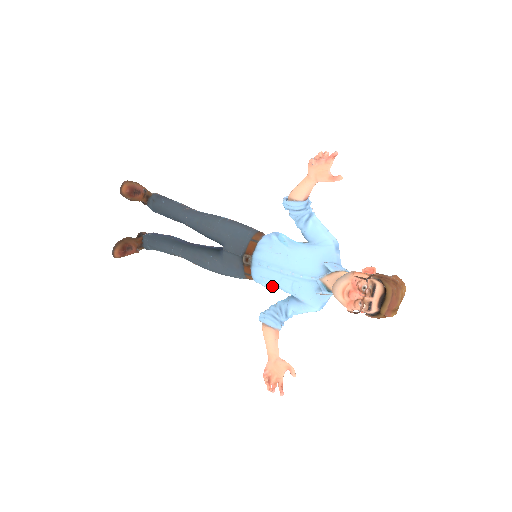
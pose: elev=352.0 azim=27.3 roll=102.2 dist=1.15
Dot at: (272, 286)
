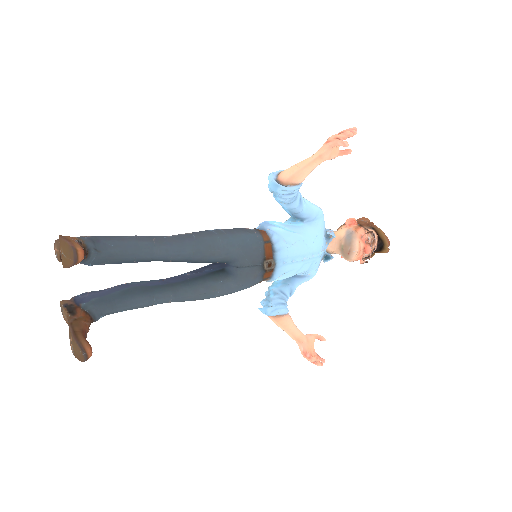
Dot at: occluded
